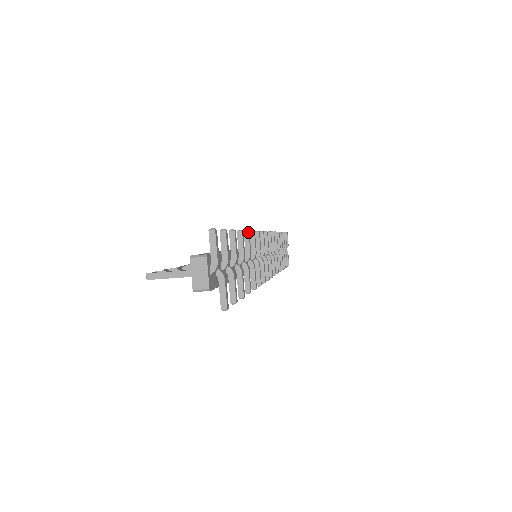
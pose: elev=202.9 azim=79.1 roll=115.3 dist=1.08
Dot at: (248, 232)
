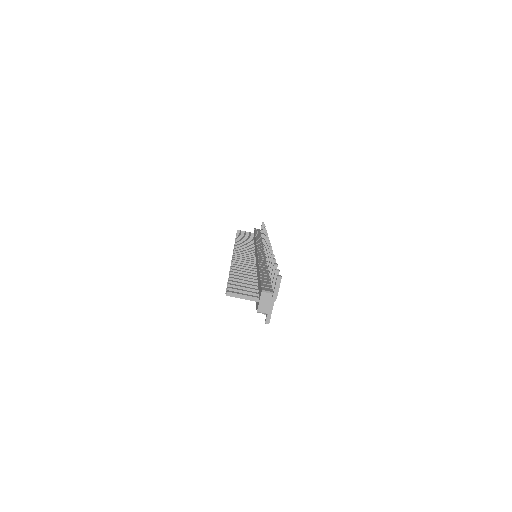
Dot at: (274, 256)
